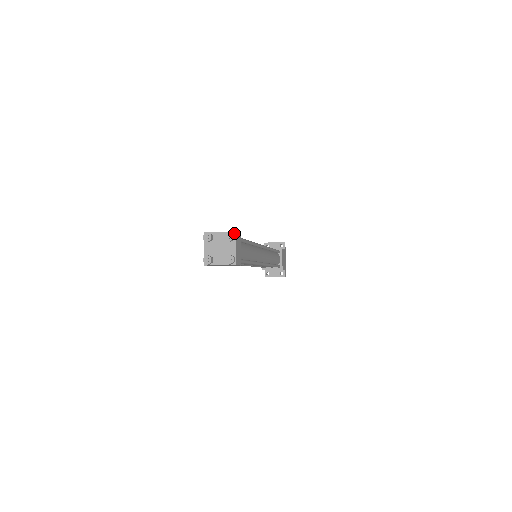
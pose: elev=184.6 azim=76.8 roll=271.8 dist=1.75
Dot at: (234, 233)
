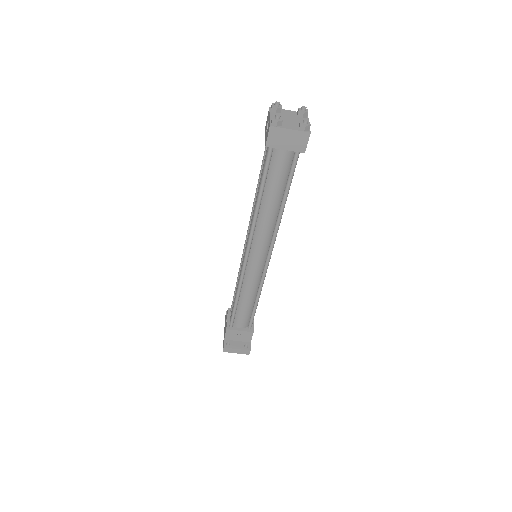
Dot at: occluded
